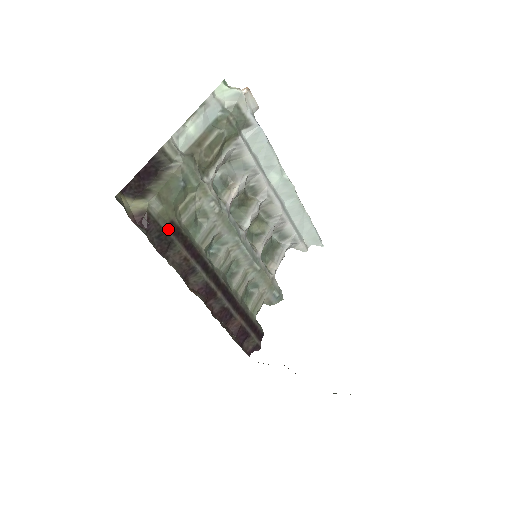
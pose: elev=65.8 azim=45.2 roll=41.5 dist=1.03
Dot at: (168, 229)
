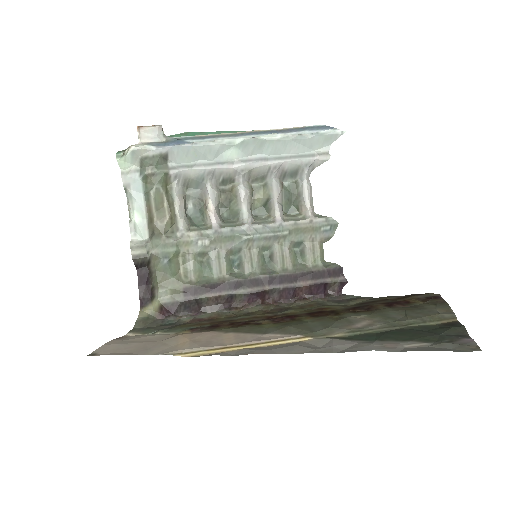
Dot at: (186, 297)
